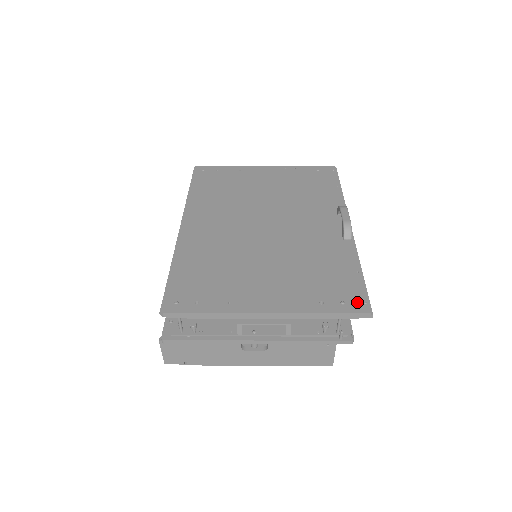
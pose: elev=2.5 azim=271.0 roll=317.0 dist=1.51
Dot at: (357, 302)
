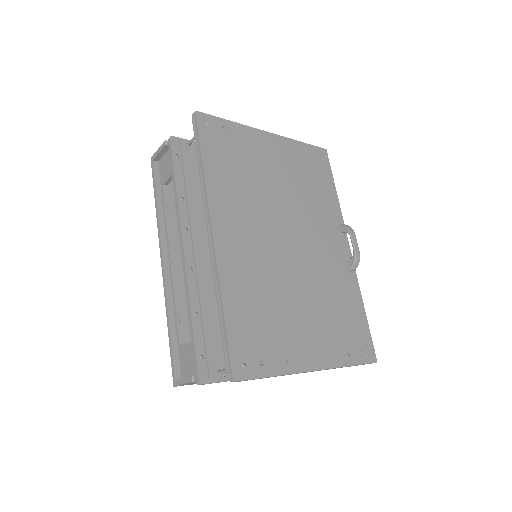
Dot at: (369, 351)
